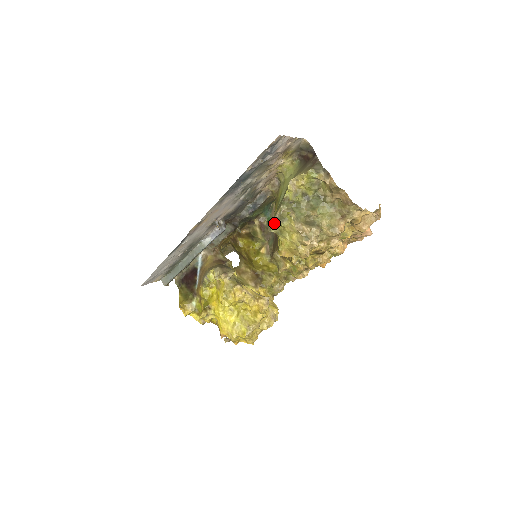
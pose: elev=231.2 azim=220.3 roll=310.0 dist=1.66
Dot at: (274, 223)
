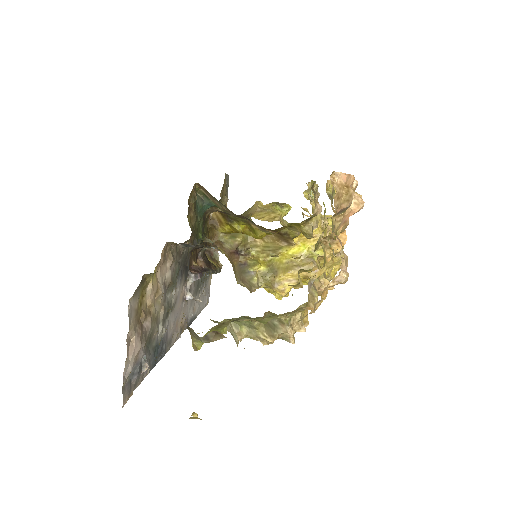
Dot at: (237, 346)
